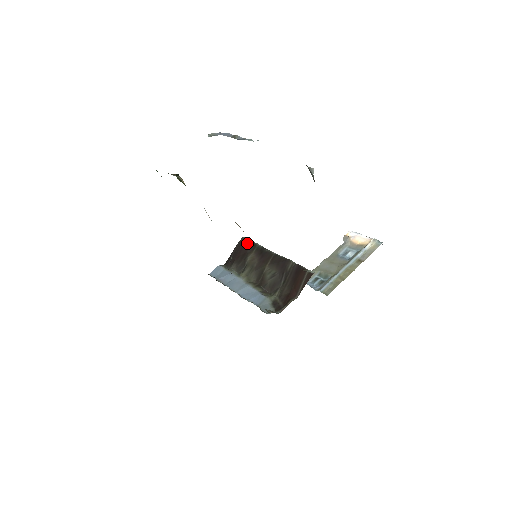
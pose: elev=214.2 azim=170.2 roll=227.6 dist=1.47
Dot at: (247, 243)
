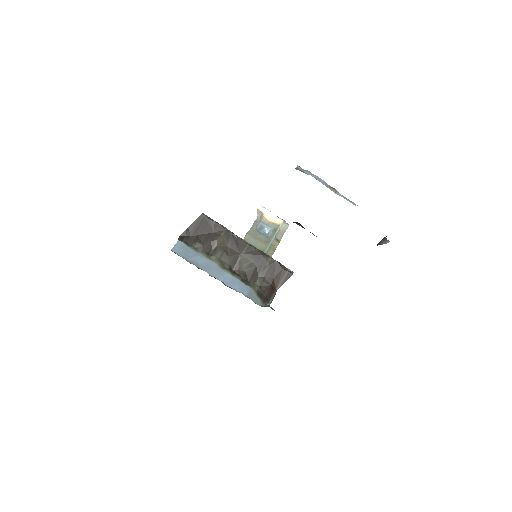
Dot at: (211, 223)
